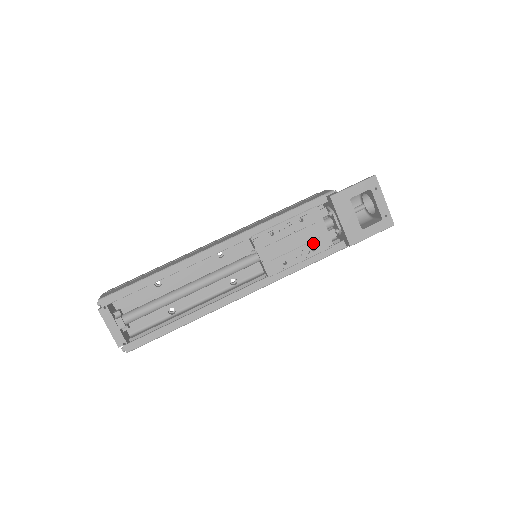
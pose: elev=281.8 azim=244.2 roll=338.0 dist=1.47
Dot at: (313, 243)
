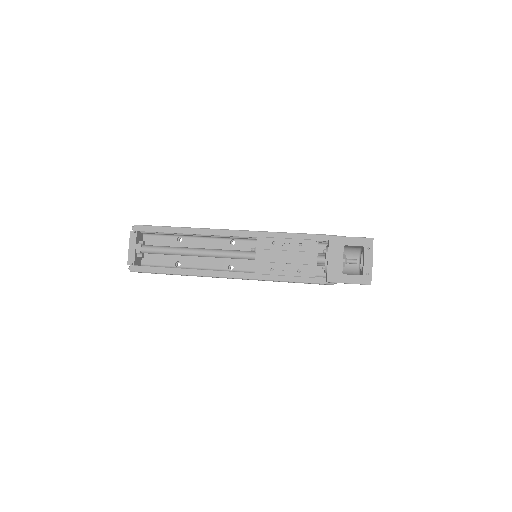
Dot at: (301, 266)
